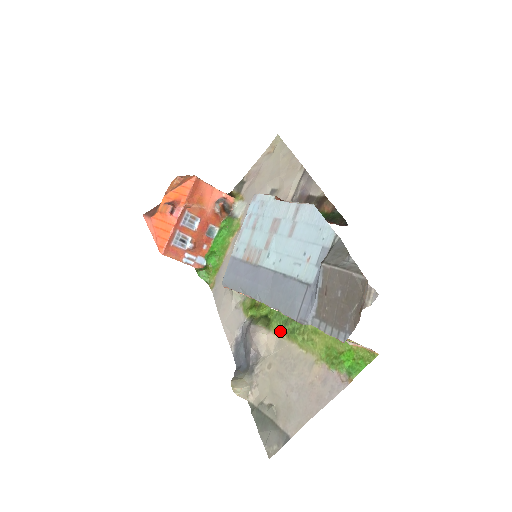
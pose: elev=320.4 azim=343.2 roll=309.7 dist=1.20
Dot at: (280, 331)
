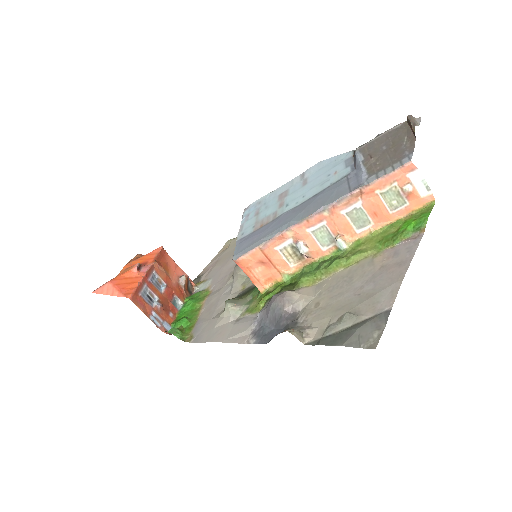
Dot at: (314, 278)
